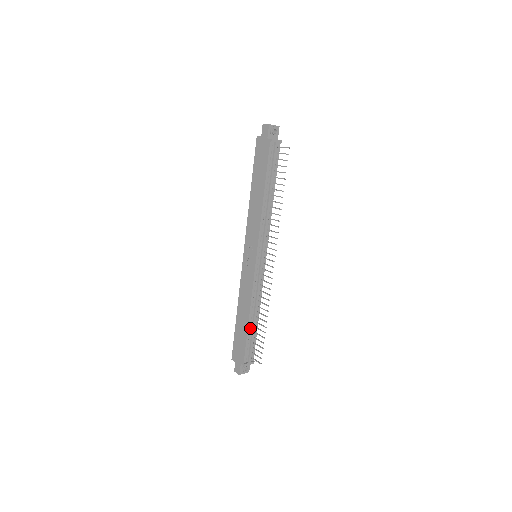
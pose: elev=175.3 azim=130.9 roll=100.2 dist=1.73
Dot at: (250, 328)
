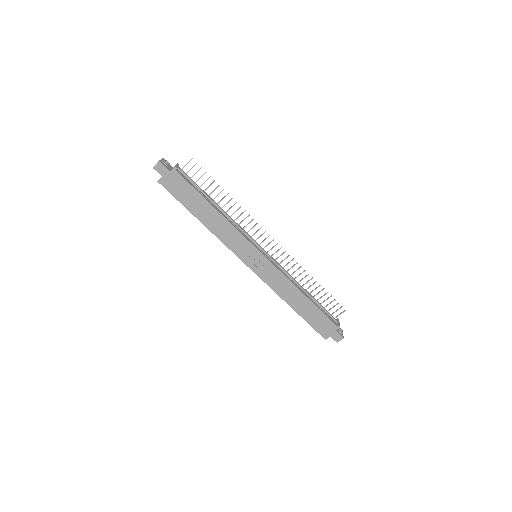
Dot at: (312, 301)
